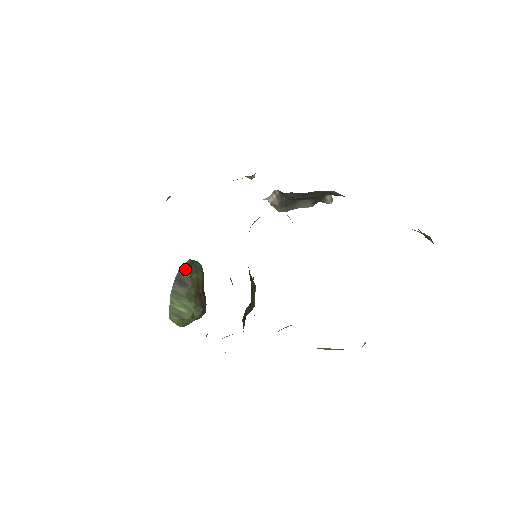
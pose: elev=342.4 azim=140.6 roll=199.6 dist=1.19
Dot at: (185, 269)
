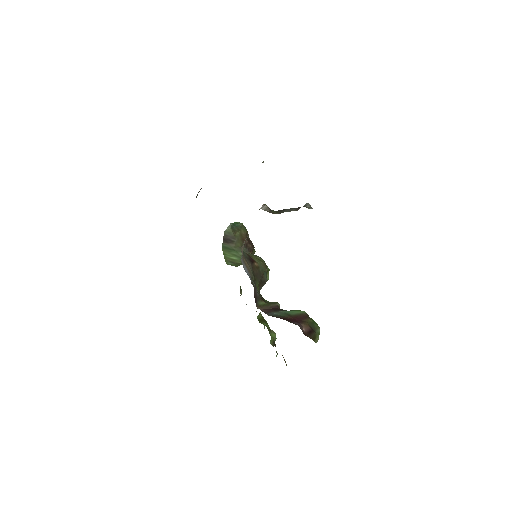
Dot at: (229, 231)
